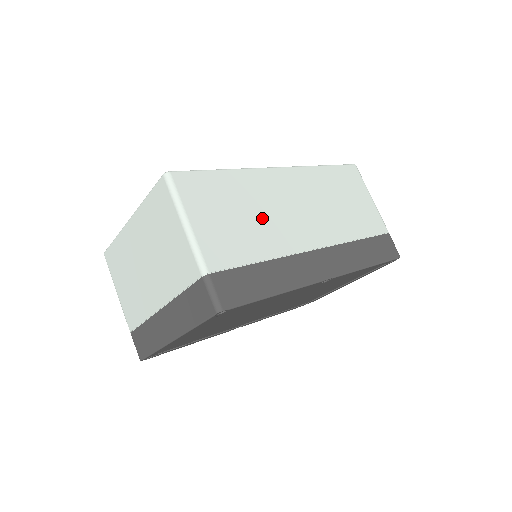
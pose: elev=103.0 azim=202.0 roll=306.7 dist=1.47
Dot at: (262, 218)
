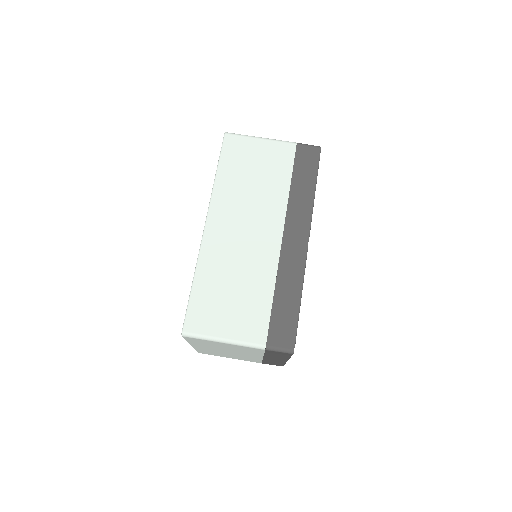
Dot at: (241, 273)
